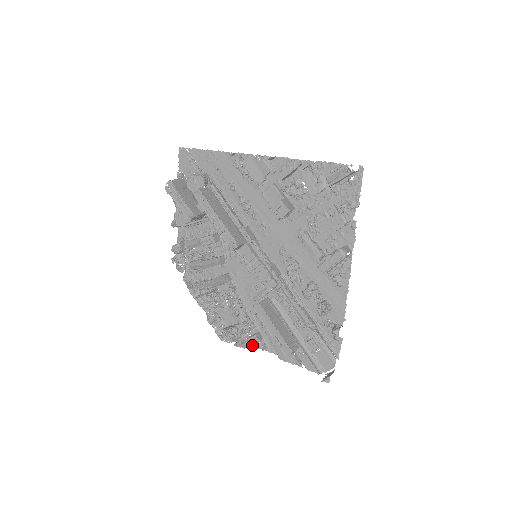
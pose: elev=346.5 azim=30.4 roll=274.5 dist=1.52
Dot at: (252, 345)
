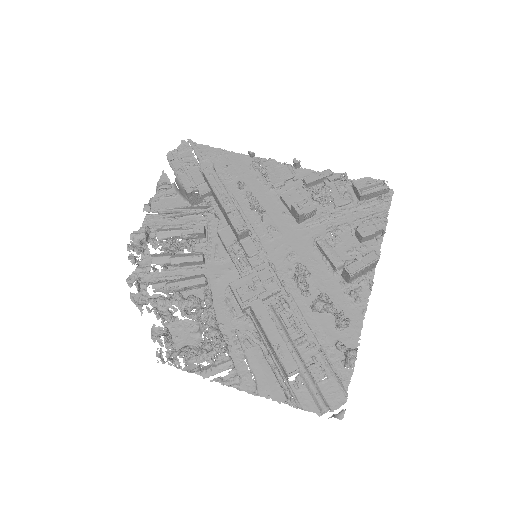
Dot at: (214, 378)
